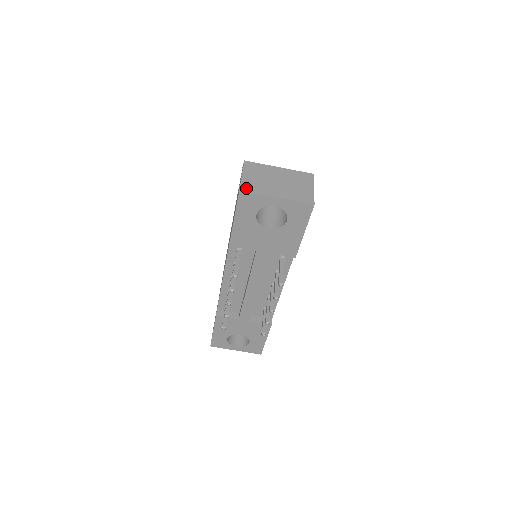
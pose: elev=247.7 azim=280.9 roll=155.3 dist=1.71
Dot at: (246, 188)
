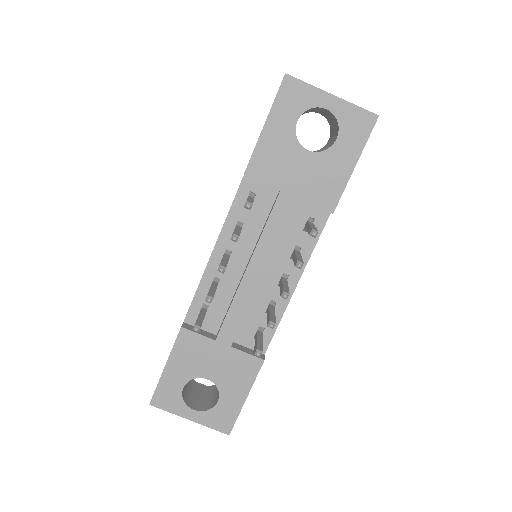
Dot at: (293, 77)
